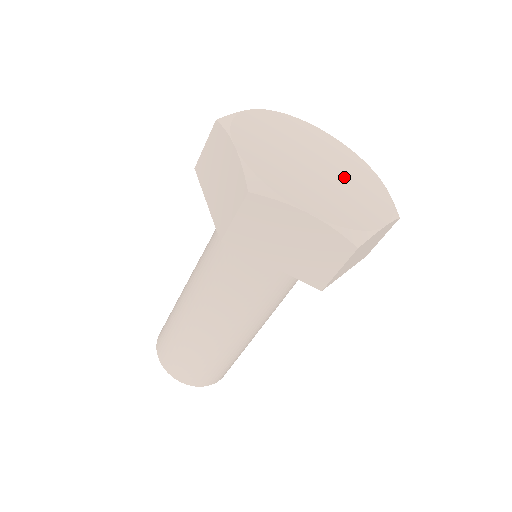
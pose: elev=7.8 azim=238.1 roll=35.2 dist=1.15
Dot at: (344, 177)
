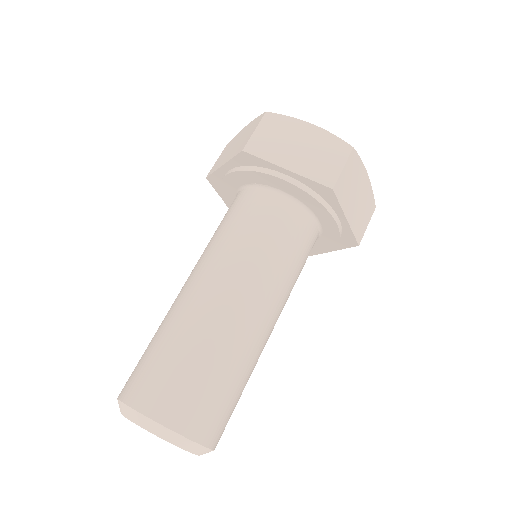
Dot at: occluded
